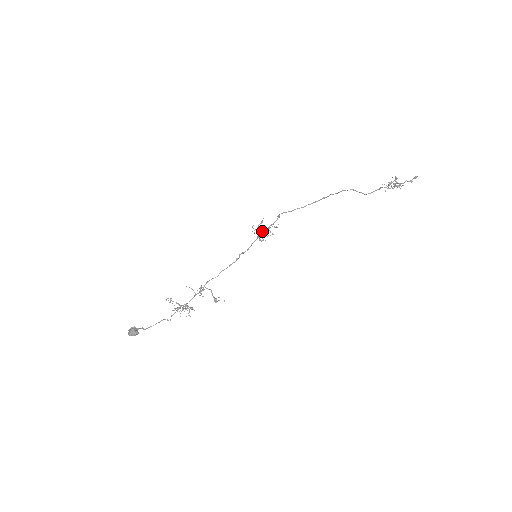
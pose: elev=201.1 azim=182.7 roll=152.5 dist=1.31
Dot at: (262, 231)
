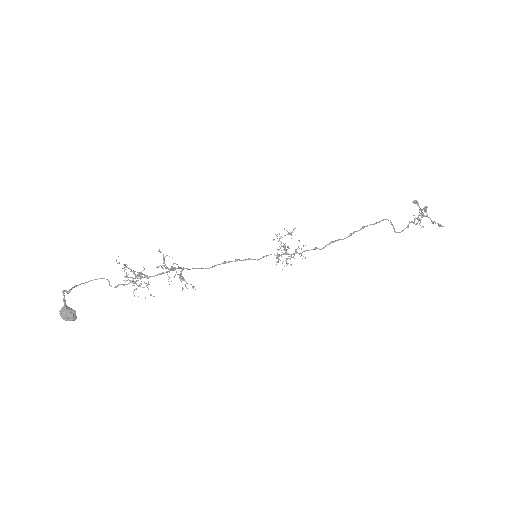
Dot at: (286, 250)
